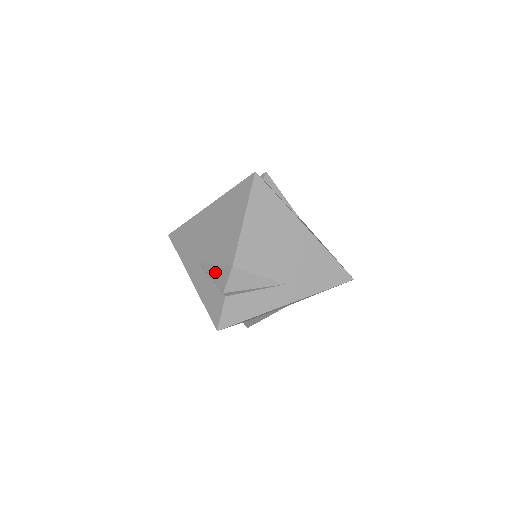
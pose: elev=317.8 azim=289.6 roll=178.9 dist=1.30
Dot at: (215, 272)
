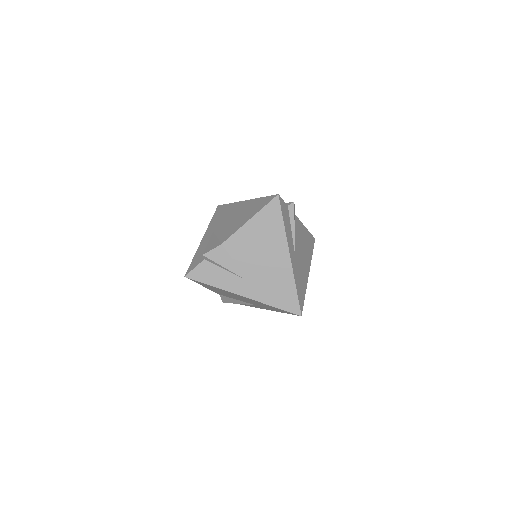
Dot at: (212, 241)
